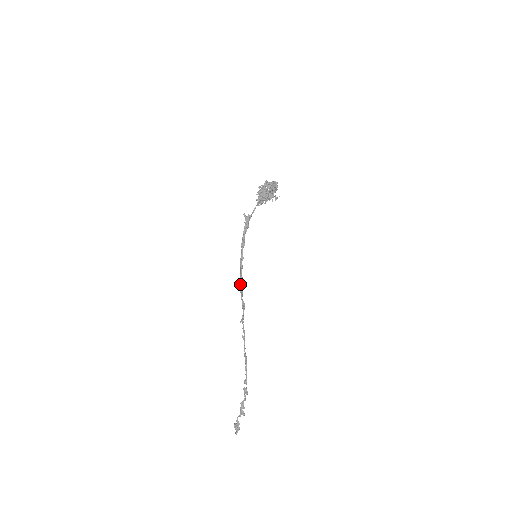
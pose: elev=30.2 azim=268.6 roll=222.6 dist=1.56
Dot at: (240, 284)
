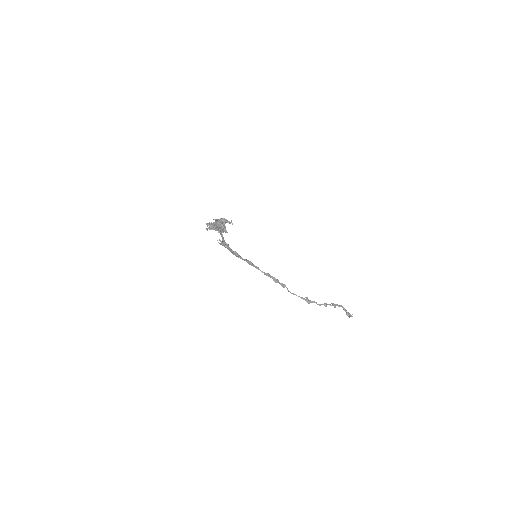
Dot at: occluded
